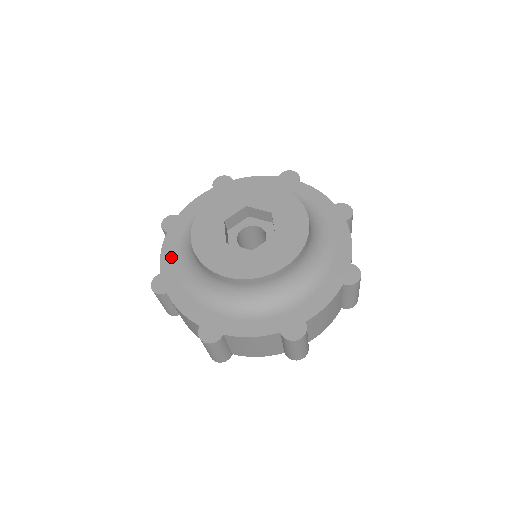
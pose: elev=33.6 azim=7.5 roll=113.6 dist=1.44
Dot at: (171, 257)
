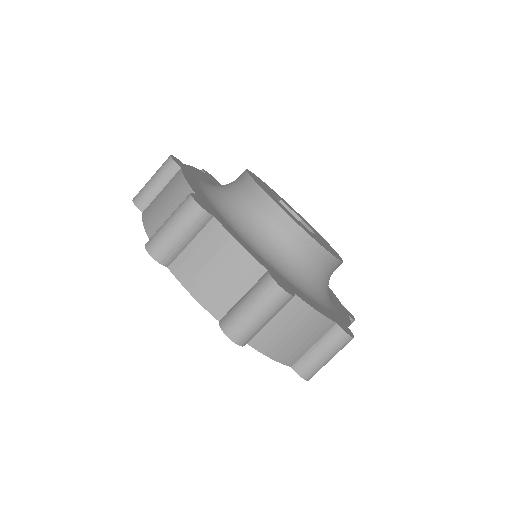
Dot at: (199, 190)
